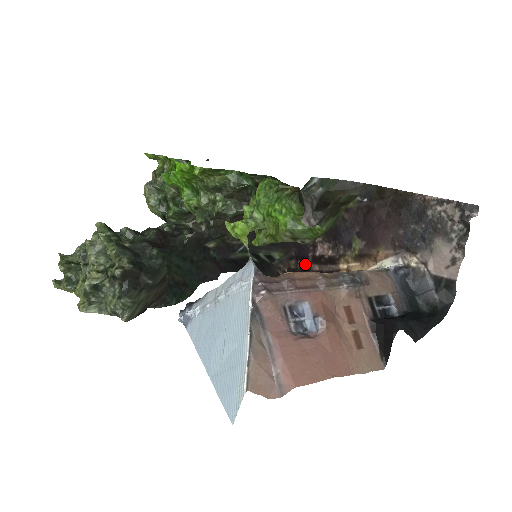
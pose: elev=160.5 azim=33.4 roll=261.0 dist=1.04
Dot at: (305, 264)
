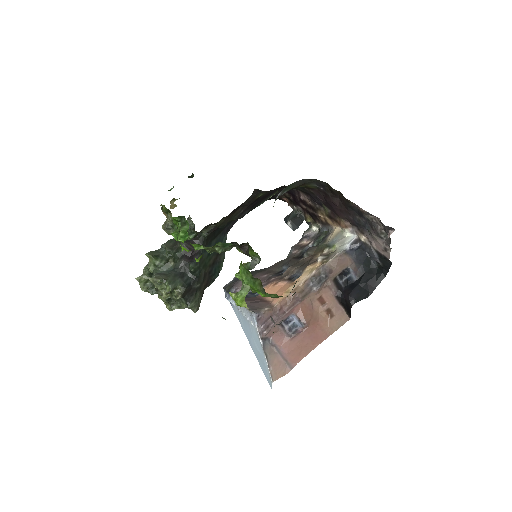
Dot at: (296, 201)
